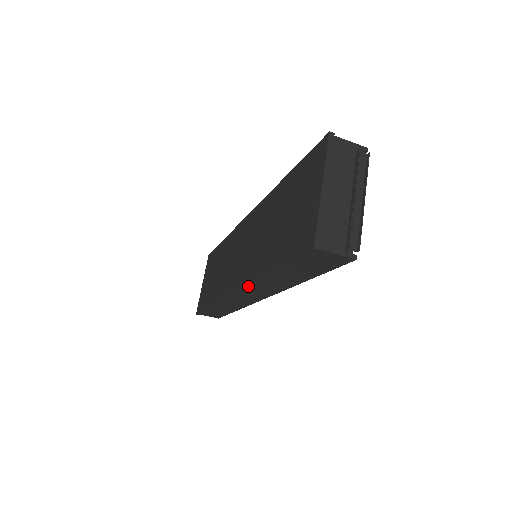
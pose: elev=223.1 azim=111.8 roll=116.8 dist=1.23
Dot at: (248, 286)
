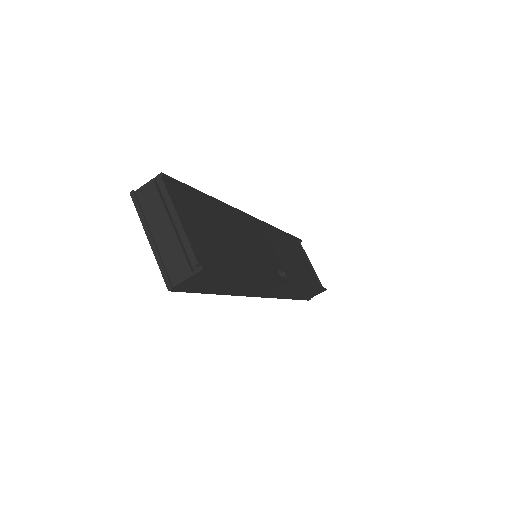
Dot at: (246, 296)
